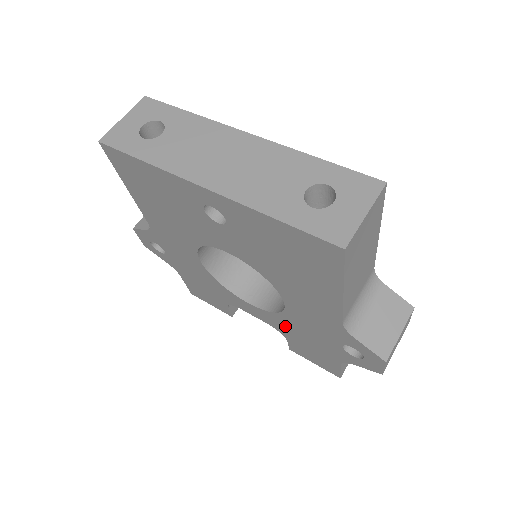
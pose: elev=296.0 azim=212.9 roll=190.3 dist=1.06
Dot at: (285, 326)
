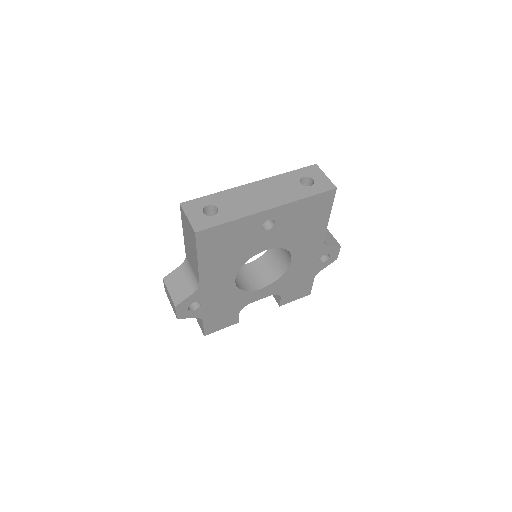
Dot at: (284, 283)
